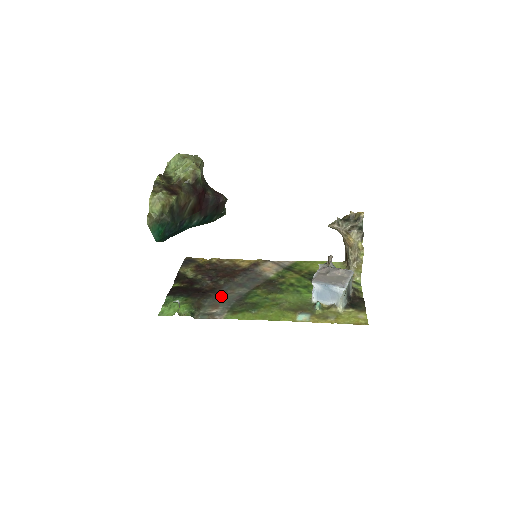
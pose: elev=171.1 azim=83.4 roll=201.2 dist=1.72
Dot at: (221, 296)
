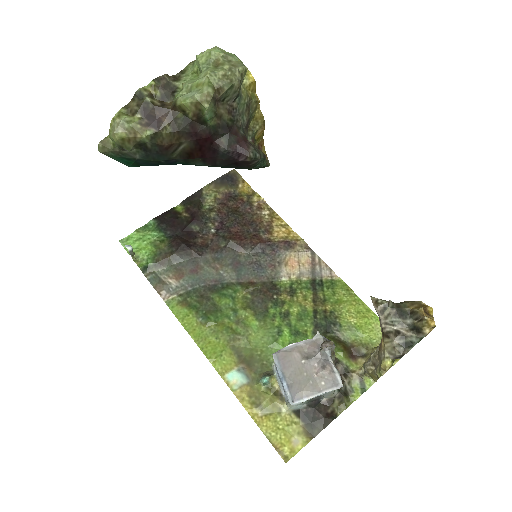
Dot at: (200, 264)
